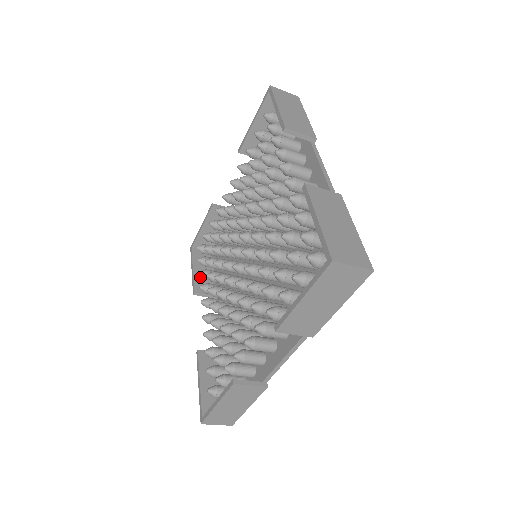
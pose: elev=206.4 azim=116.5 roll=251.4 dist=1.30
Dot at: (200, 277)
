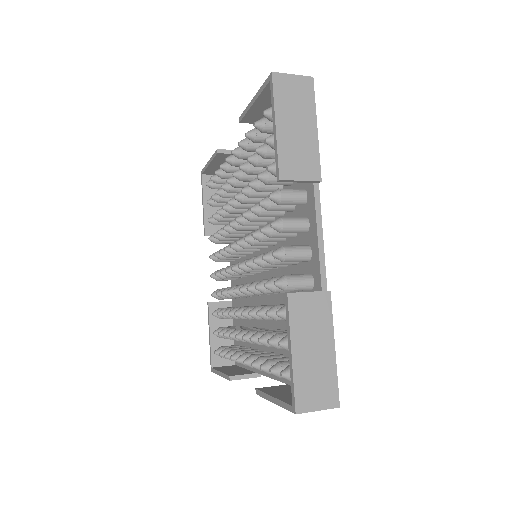
Dot at: (211, 214)
